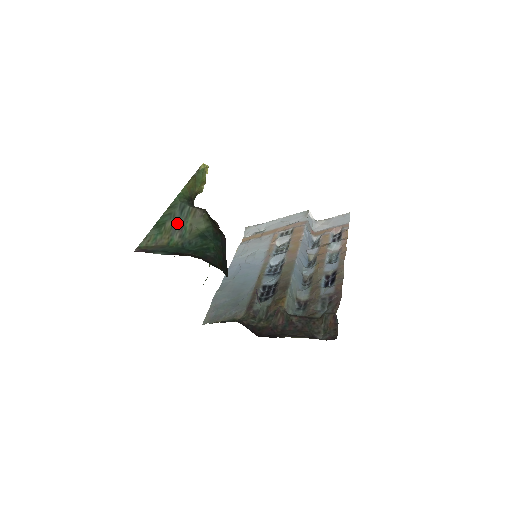
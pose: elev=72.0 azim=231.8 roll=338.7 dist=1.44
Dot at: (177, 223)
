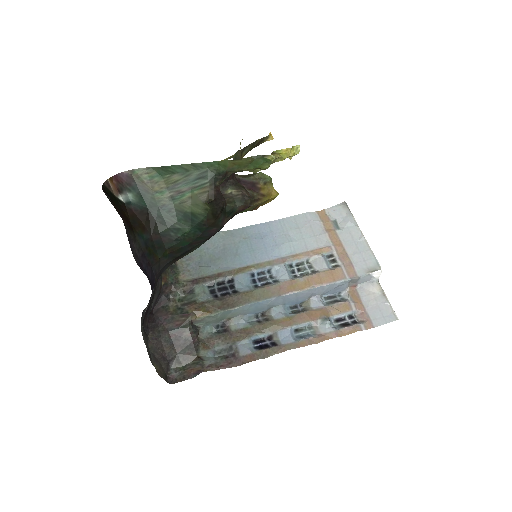
Dot at: (182, 184)
